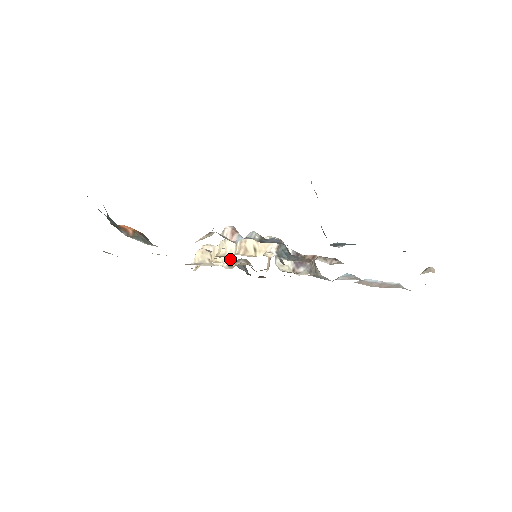
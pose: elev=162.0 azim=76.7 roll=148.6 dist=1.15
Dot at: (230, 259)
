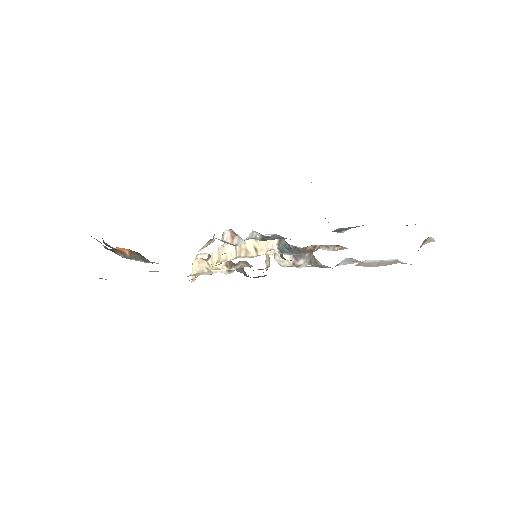
Dot at: (229, 264)
